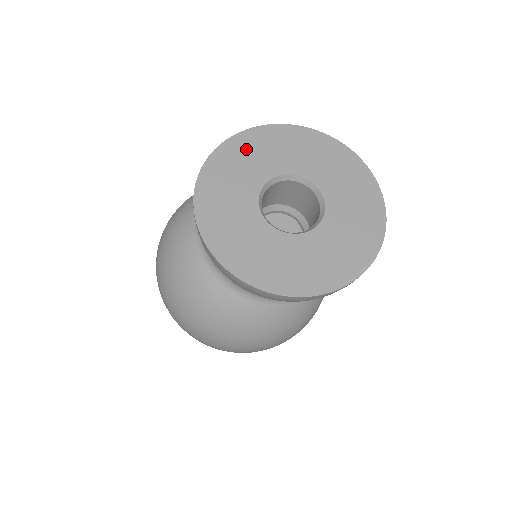
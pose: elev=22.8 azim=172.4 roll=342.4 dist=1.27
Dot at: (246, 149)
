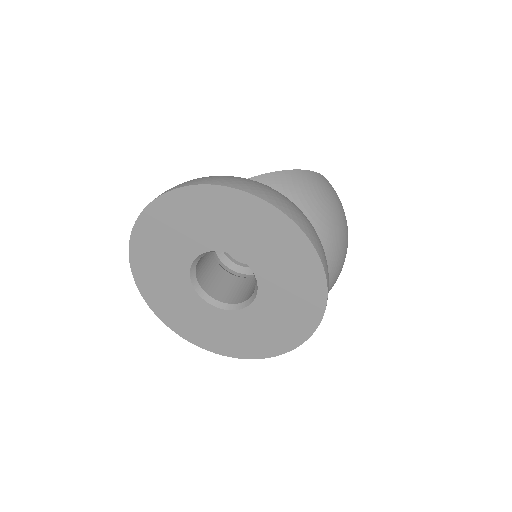
Dot at: (151, 277)
